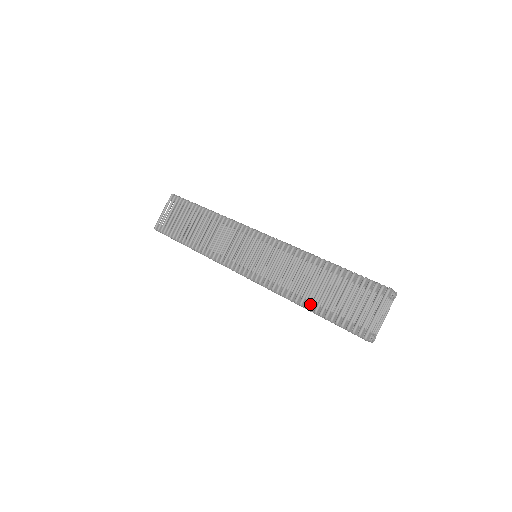
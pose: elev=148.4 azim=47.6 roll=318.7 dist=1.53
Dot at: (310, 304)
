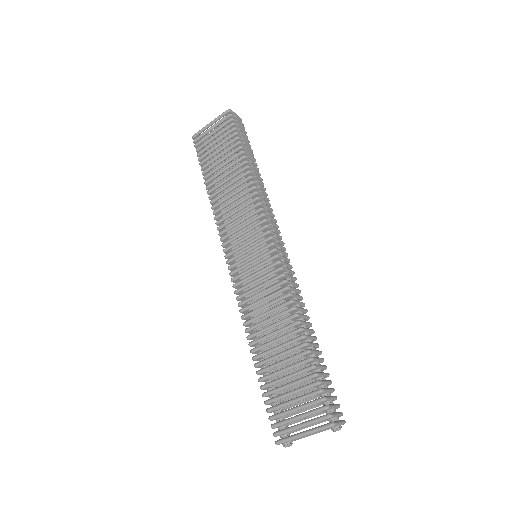
Dot at: (261, 358)
